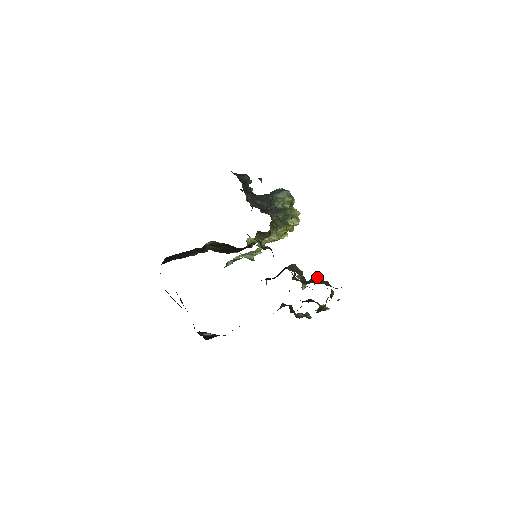
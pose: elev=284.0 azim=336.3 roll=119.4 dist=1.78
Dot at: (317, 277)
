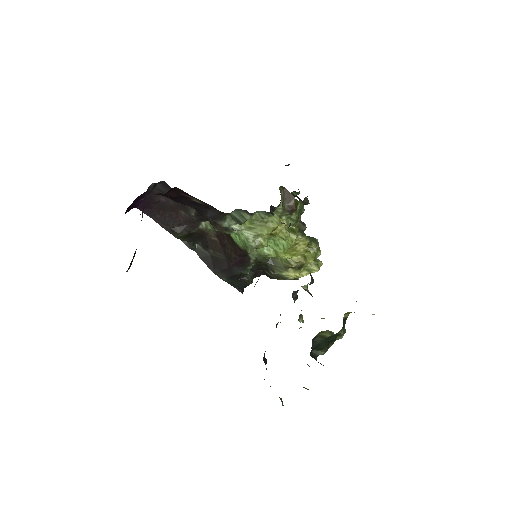
Dot at: occluded
